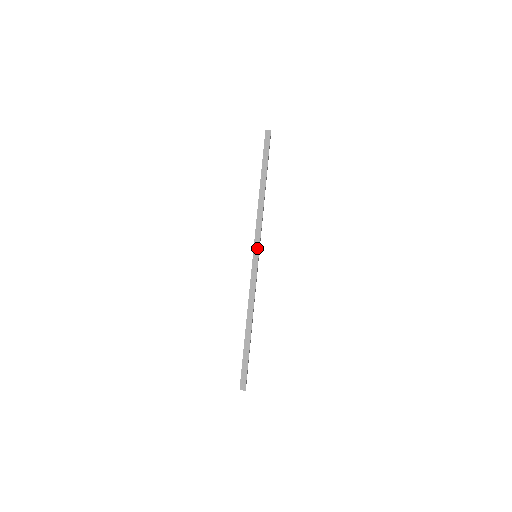
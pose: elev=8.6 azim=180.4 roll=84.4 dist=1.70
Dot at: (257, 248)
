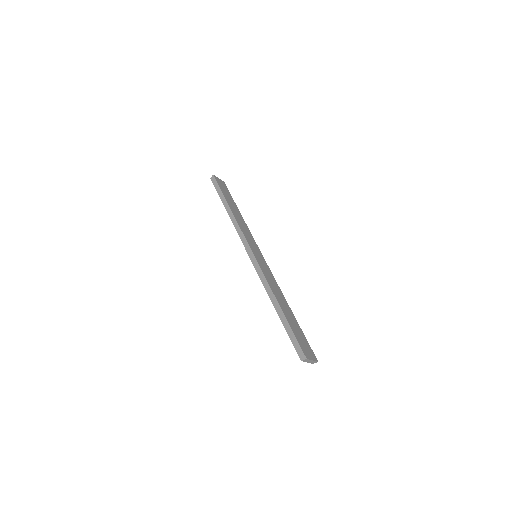
Dot at: (248, 248)
